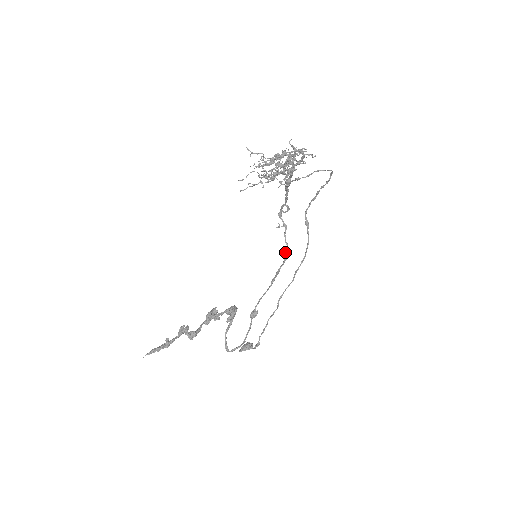
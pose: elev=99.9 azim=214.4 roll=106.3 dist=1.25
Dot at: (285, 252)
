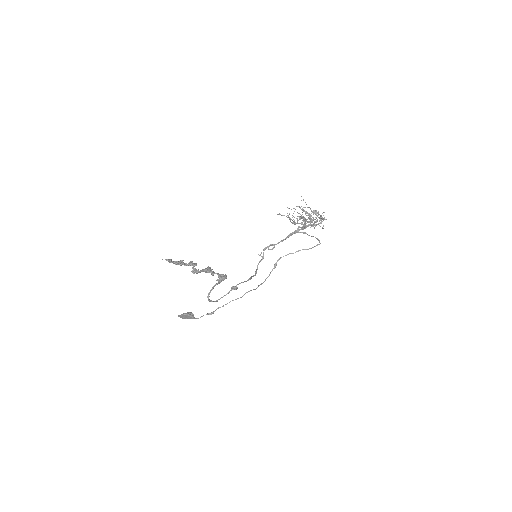
Dot at: (256, 271)
